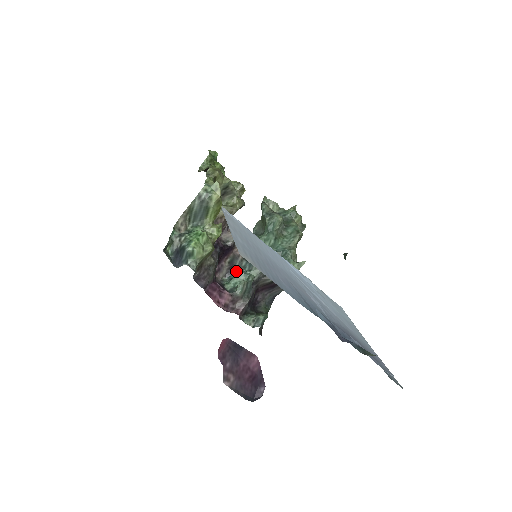
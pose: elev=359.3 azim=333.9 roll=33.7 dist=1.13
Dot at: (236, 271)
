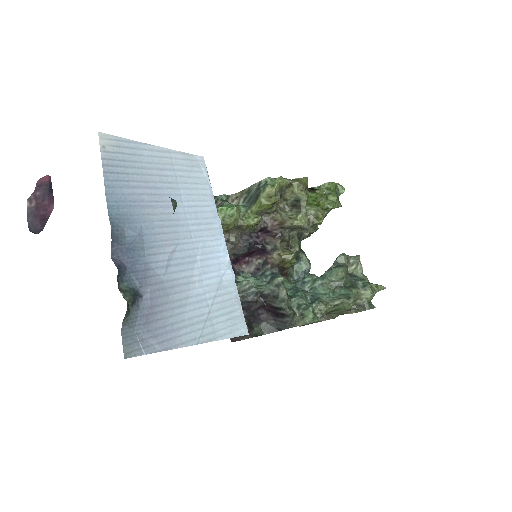
Dot at: (259, 275)
